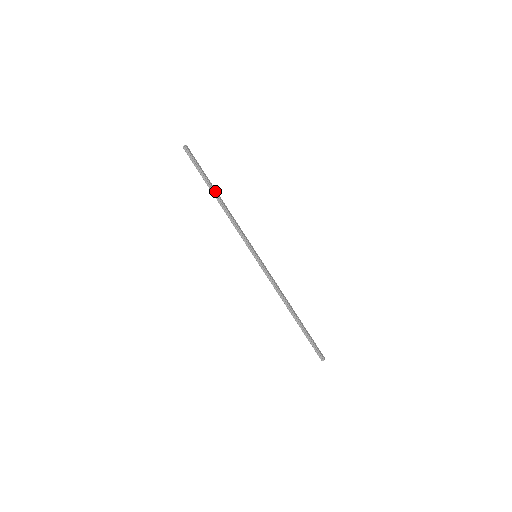
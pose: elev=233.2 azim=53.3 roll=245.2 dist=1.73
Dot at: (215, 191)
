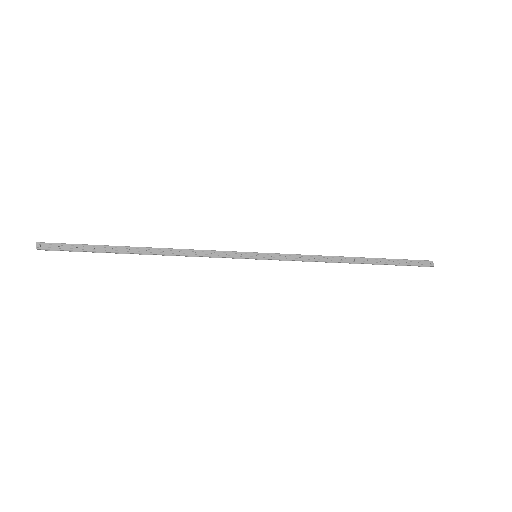
Dot at: (132, 252)
